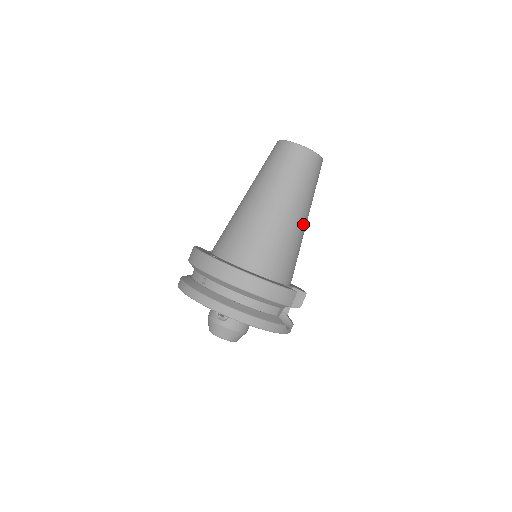
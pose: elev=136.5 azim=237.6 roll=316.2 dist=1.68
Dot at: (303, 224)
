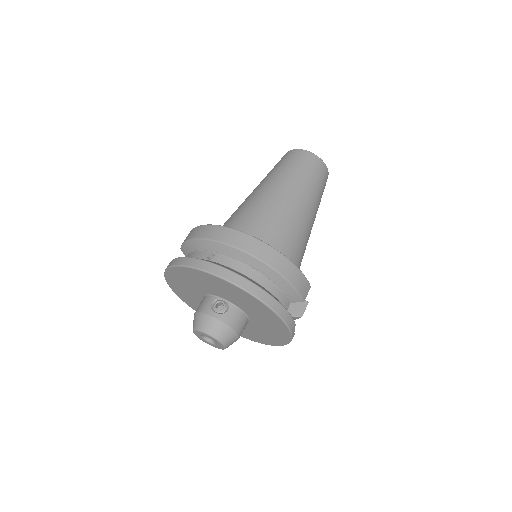
Dot at: (311, 228)
